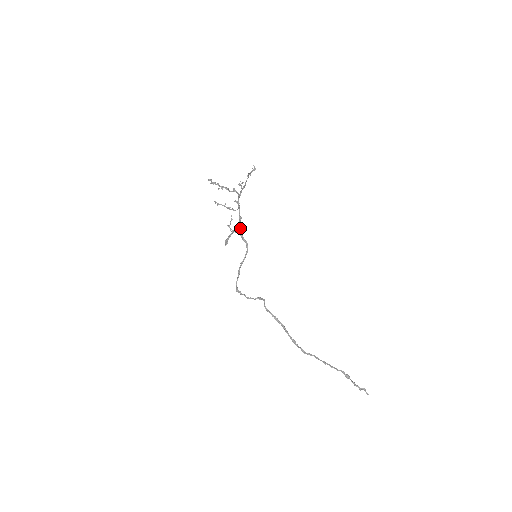
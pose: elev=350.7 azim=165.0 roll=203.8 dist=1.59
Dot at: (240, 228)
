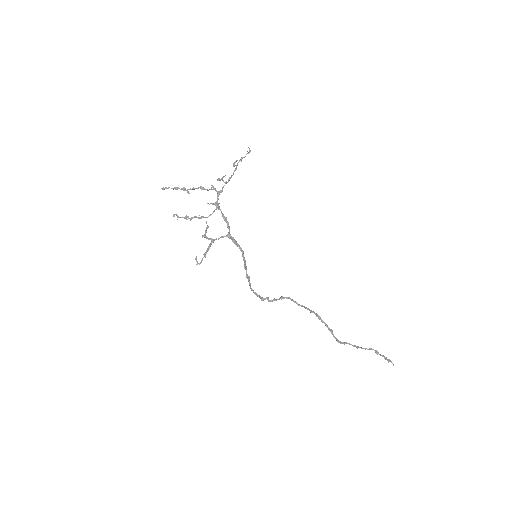
Dot at: (229, 229)
